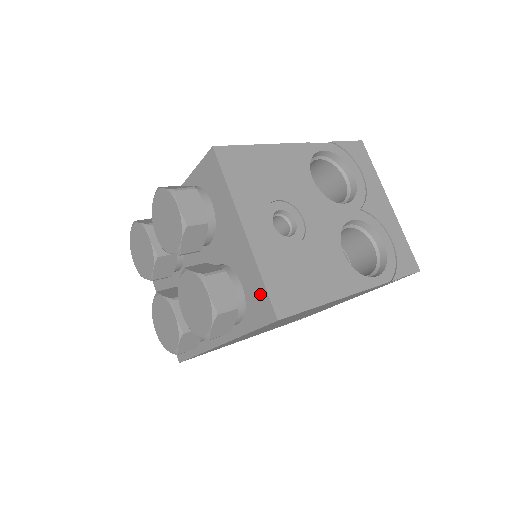
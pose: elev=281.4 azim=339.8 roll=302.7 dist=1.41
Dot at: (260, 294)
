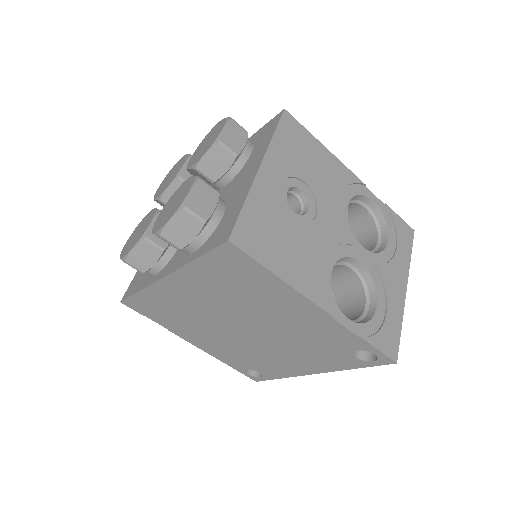
Dot at: (232, 219)
